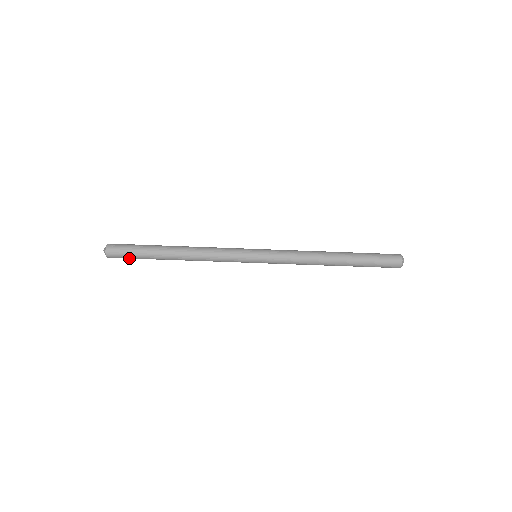
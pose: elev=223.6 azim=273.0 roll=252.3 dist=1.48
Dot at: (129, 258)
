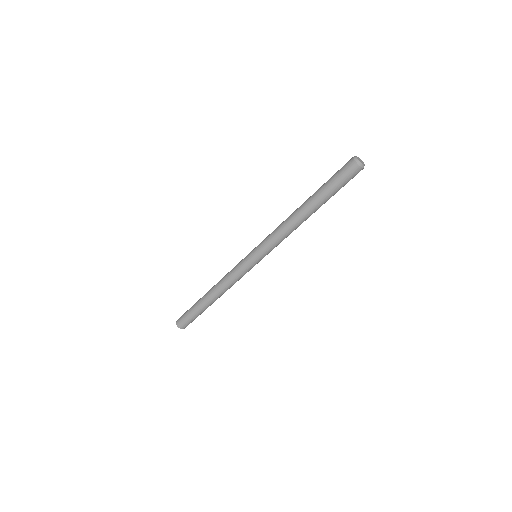
Dot at: occluded
